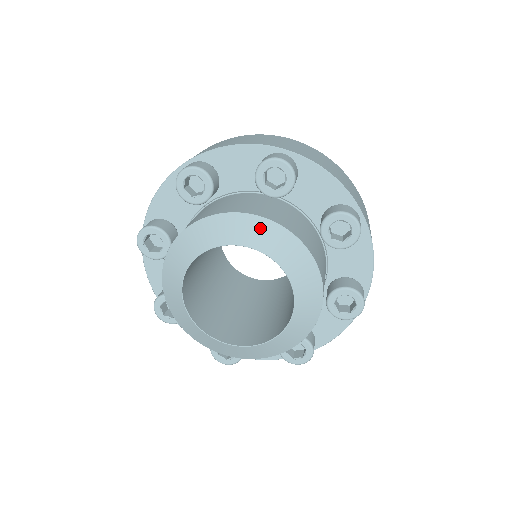
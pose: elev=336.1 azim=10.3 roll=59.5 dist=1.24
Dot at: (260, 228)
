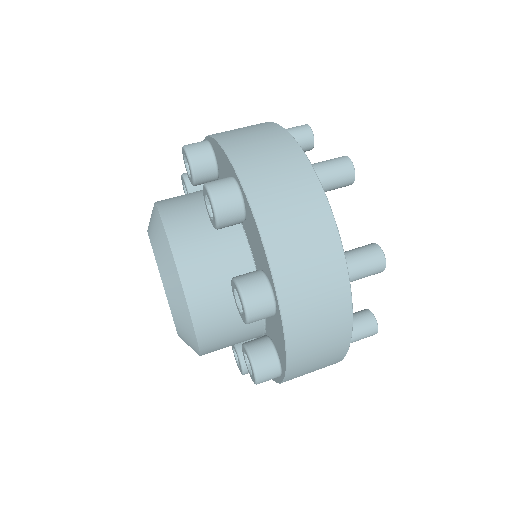
Dot at: (163, 246)
